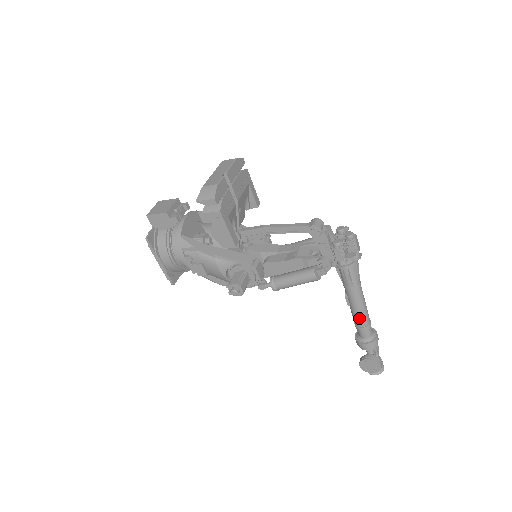
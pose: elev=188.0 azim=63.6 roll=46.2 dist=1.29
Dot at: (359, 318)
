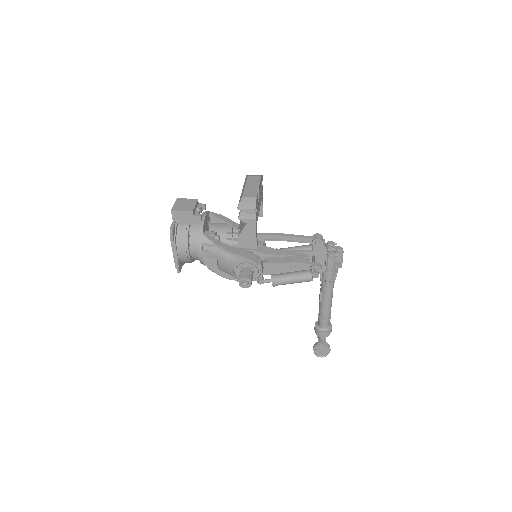
Dot at: (325, 312)
